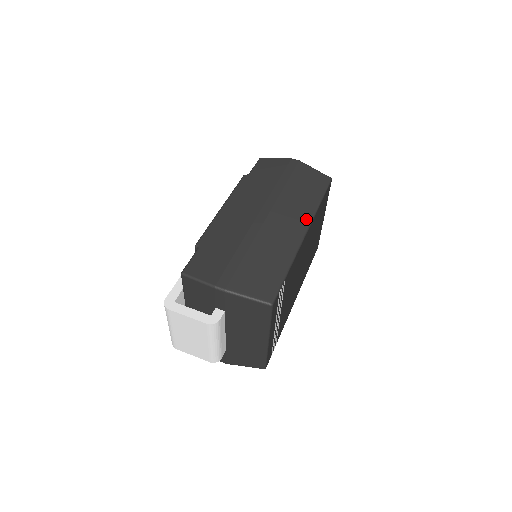
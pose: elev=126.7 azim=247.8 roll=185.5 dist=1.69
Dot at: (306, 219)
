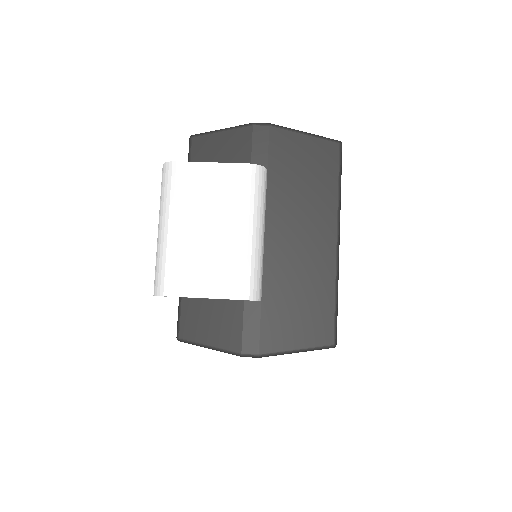
Dot at: occluded
